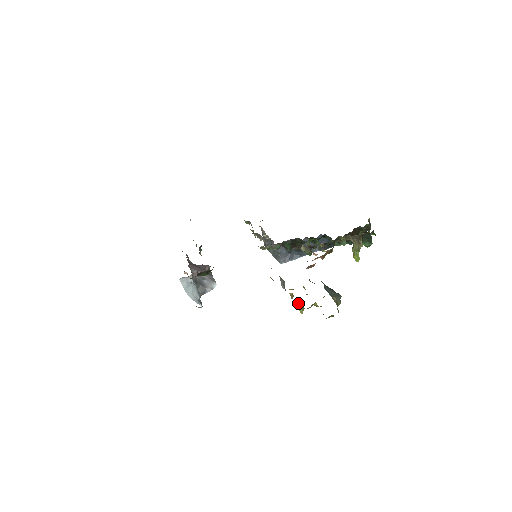
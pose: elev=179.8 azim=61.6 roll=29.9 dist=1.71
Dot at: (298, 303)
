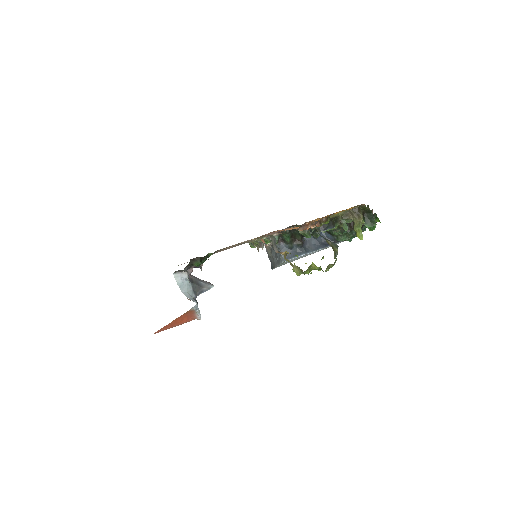
Dot at: occluded
